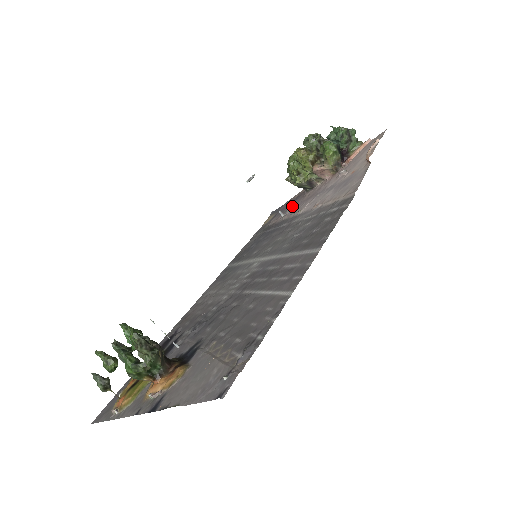
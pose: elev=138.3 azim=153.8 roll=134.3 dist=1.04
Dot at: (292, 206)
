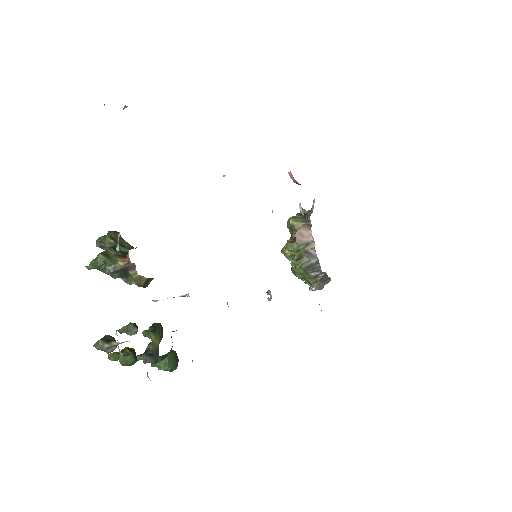
Dot at: occluded
